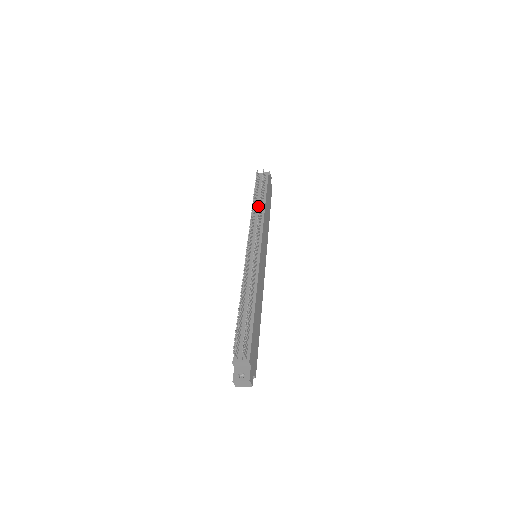
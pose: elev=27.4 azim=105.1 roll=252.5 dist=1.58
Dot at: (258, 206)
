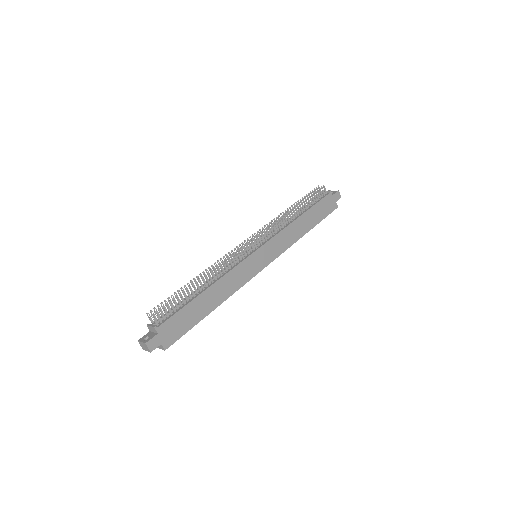
Dot at: occluded
